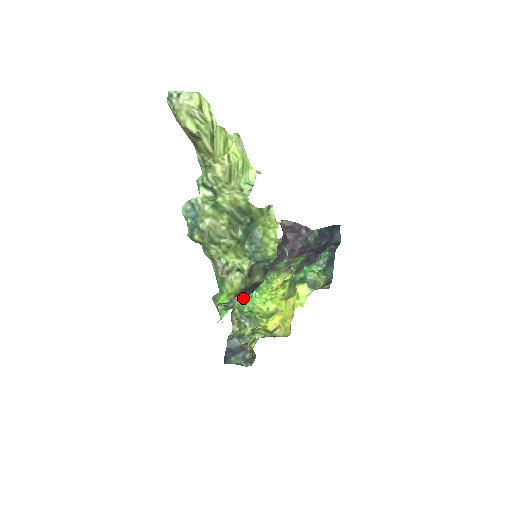
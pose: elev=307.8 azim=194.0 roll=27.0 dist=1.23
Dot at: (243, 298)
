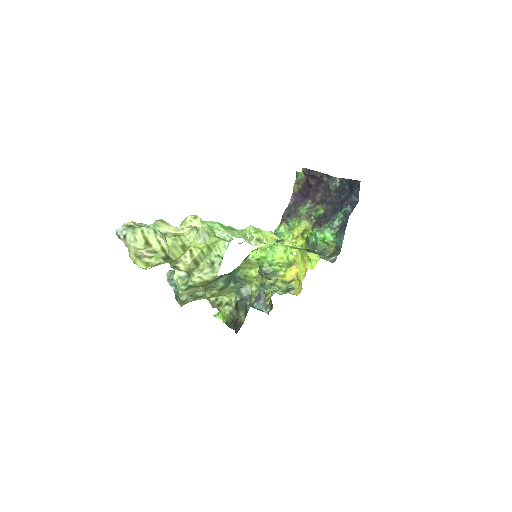
Dot at: (262, 256)
